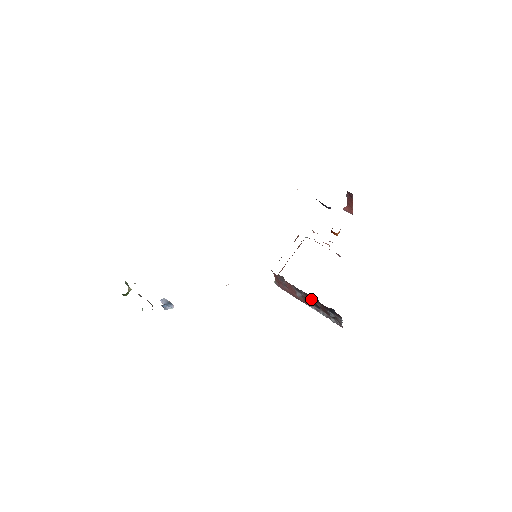
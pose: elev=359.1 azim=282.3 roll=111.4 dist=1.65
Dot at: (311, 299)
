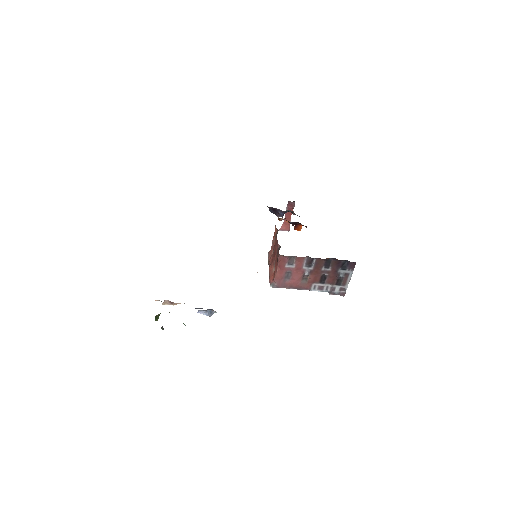
Dot at: (322, 267)
